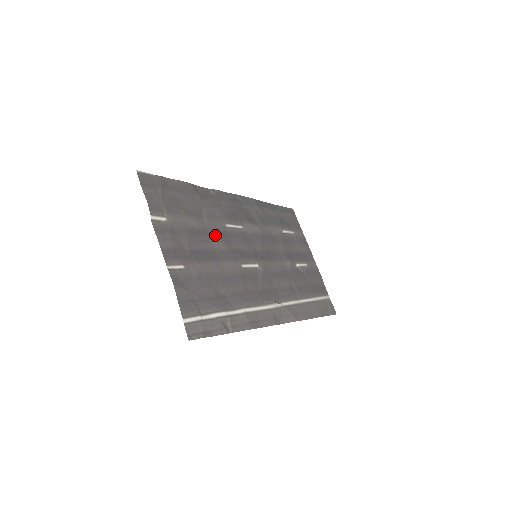
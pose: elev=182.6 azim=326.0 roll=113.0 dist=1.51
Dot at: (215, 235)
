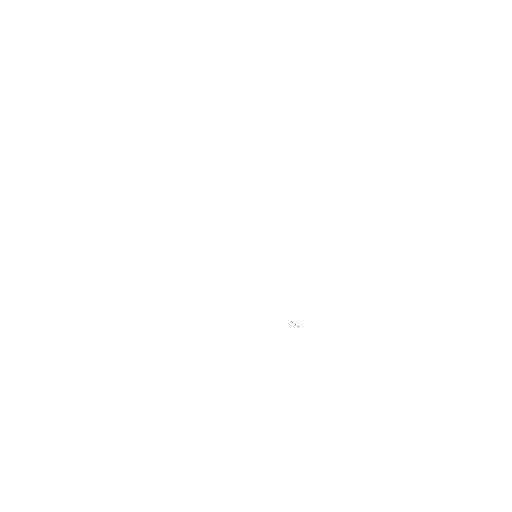
Dot at: occluded
